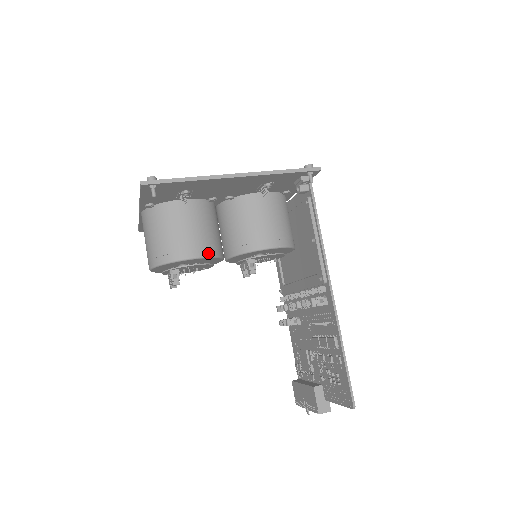
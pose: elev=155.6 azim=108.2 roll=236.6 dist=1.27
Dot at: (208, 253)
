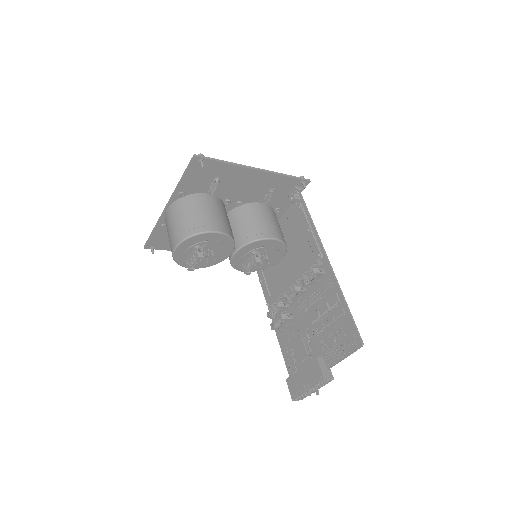
Dot at: (228, 233)
